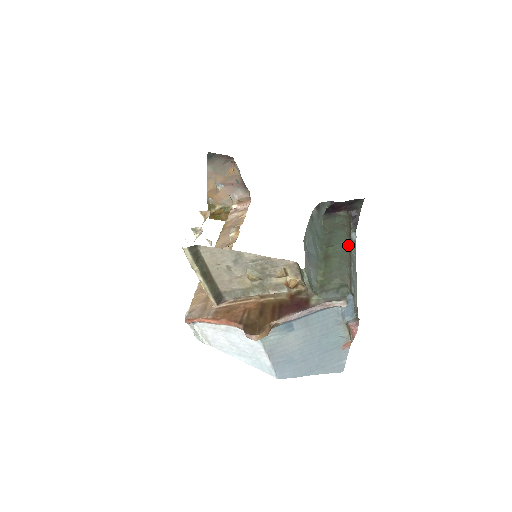
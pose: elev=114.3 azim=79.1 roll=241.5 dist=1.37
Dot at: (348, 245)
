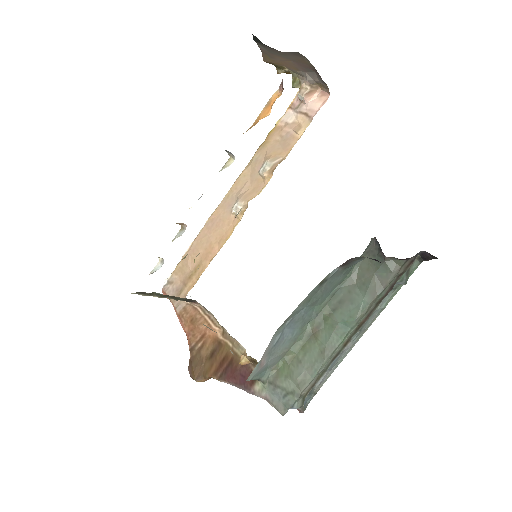
Dot at: (355, 328)
